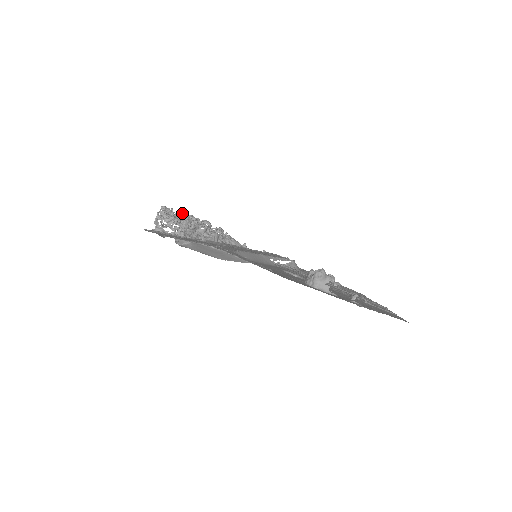
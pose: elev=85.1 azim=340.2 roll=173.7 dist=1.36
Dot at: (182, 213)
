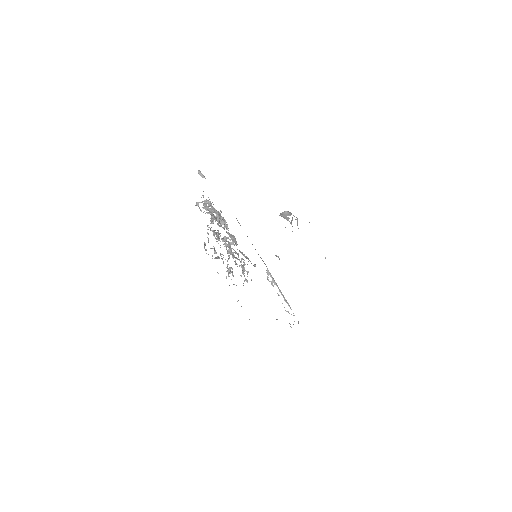
Dot at: (218, 211)
